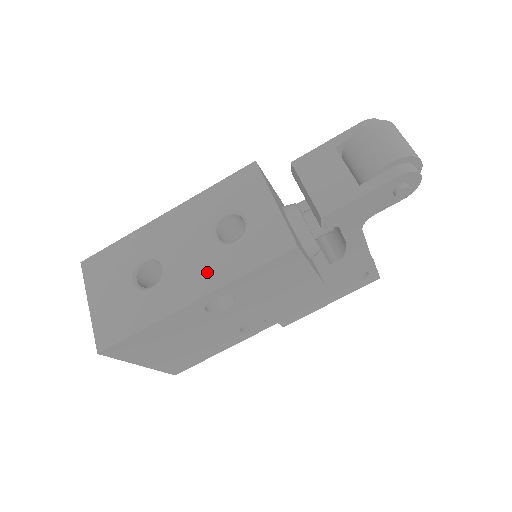
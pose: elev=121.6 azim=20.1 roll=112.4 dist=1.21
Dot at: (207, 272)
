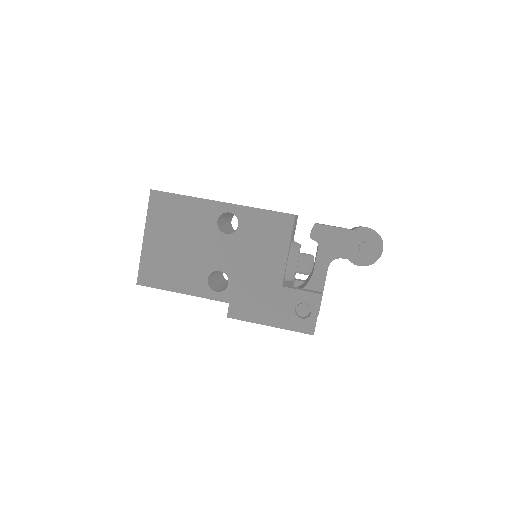
Dot at: occluded
